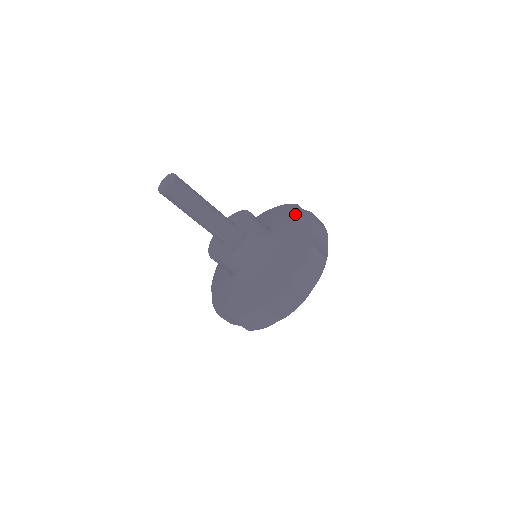
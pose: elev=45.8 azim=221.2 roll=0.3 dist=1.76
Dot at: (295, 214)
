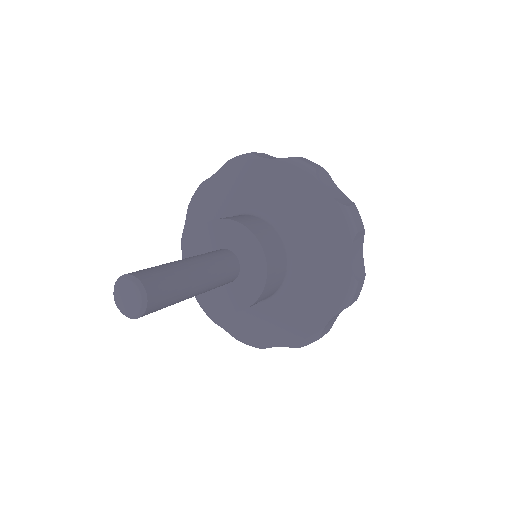
Dot at: (271, 173)
